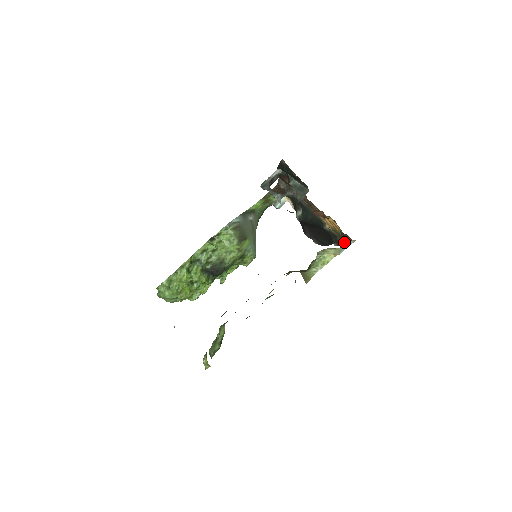
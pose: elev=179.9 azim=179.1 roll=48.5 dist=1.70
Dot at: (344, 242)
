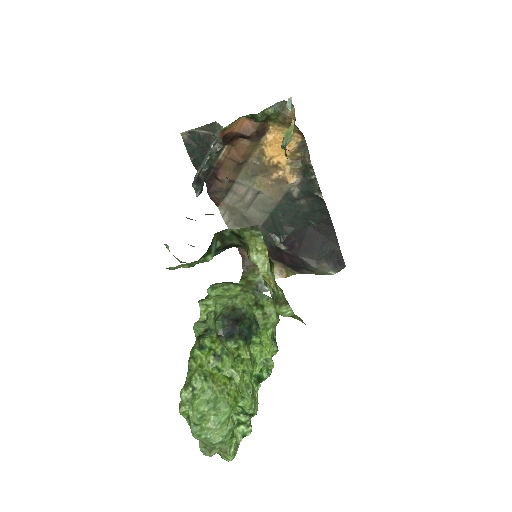
Dot at: occluded
